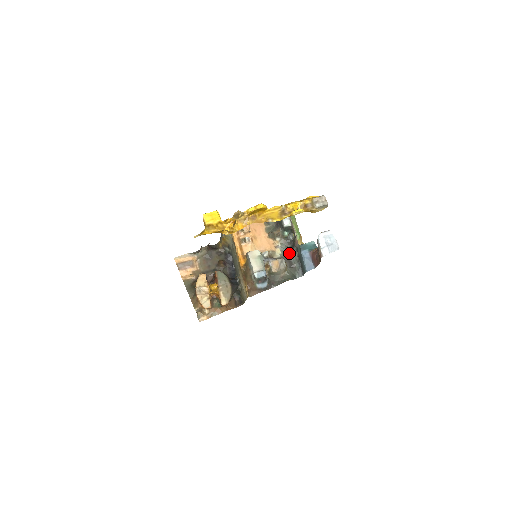
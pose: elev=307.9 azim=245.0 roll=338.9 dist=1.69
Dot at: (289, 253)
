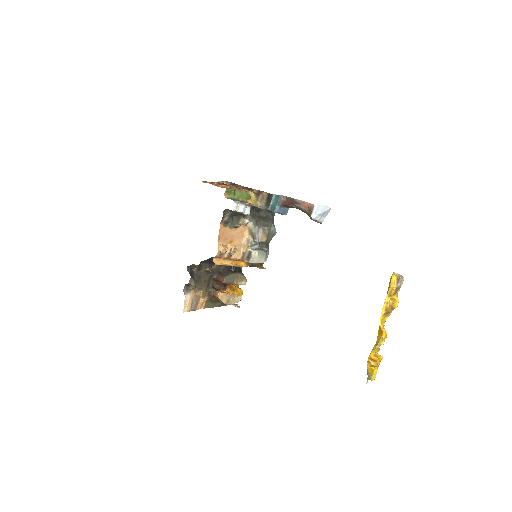
Dot at: (257, 215)
